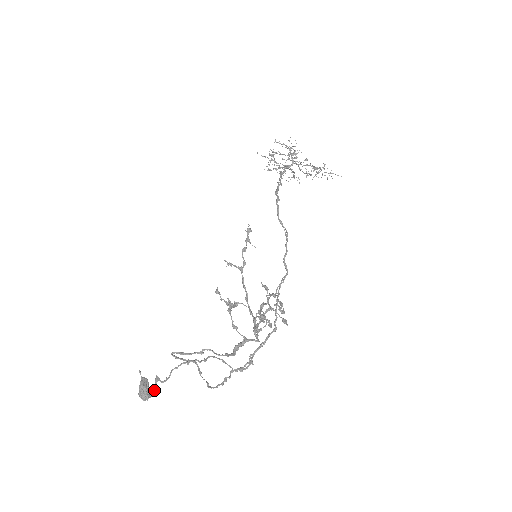
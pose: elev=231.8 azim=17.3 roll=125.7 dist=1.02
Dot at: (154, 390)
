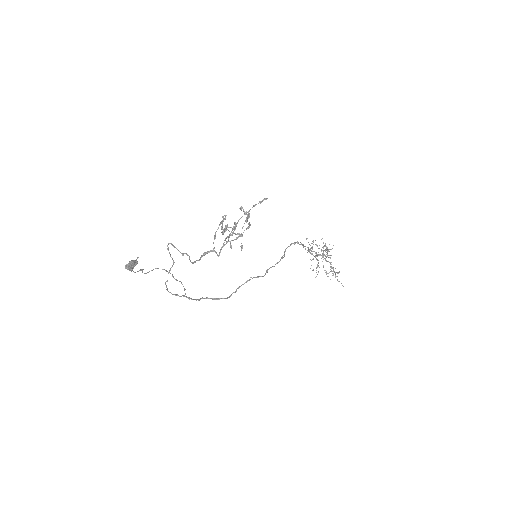
Dot at: occluded
